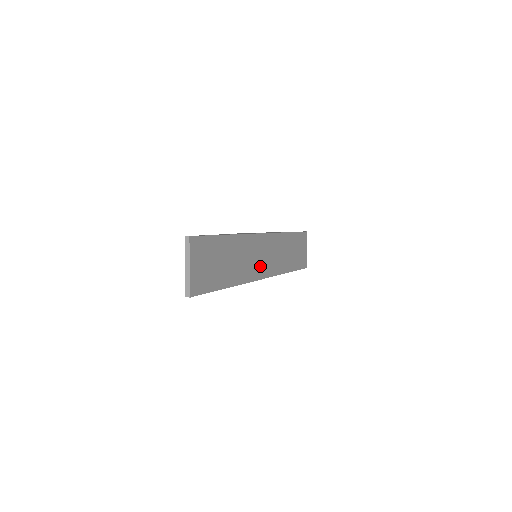
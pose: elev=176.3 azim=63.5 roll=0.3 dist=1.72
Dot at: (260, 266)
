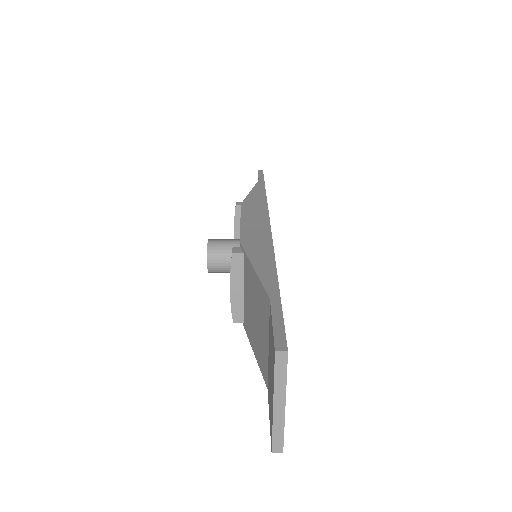
Dot at: occluded
